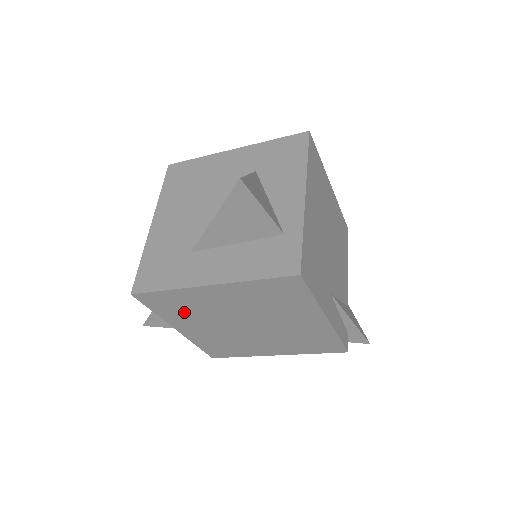
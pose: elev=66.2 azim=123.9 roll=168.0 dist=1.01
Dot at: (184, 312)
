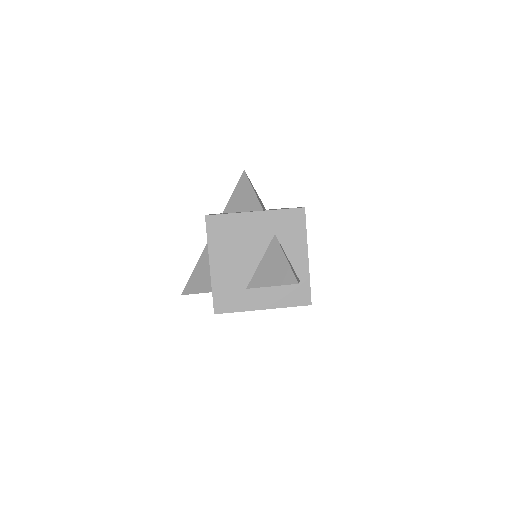
Dot at: occluded
